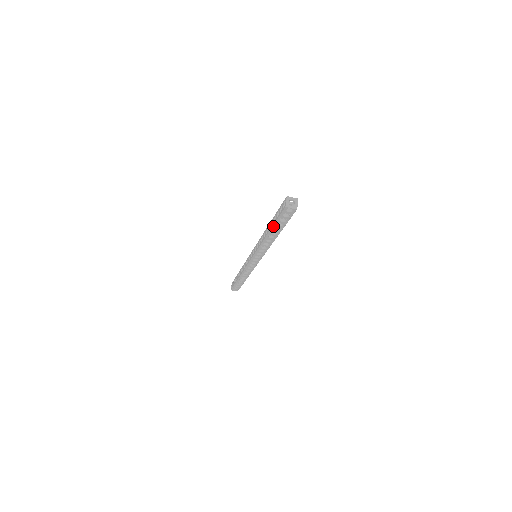
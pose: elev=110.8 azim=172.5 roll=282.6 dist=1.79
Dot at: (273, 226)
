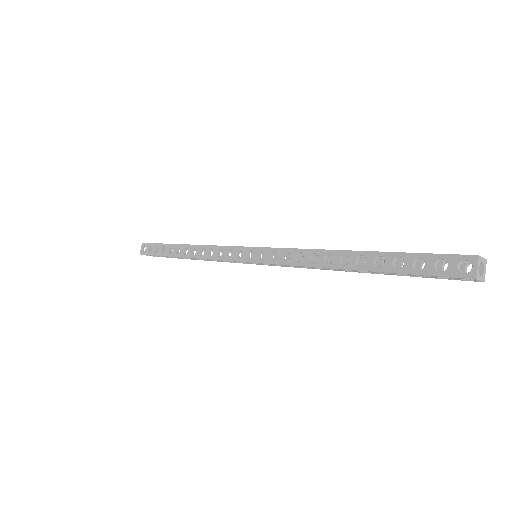
Dot at: (385, 272)
